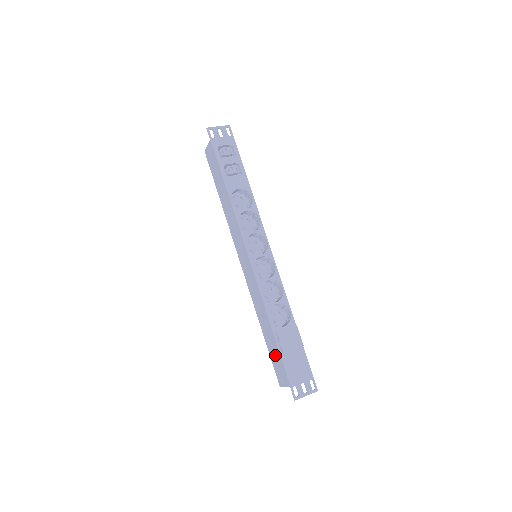
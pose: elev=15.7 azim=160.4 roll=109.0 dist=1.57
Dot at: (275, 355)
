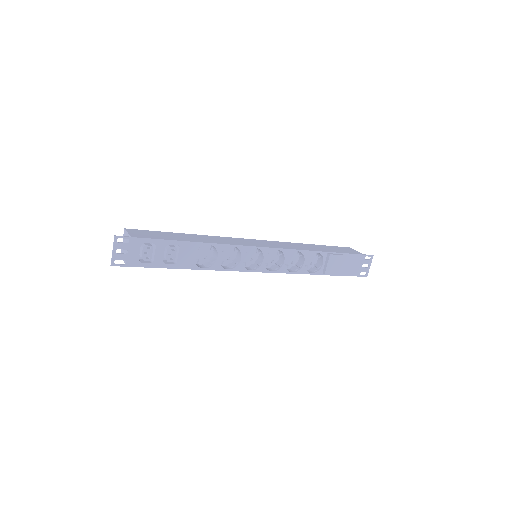
Dot at: occluded
